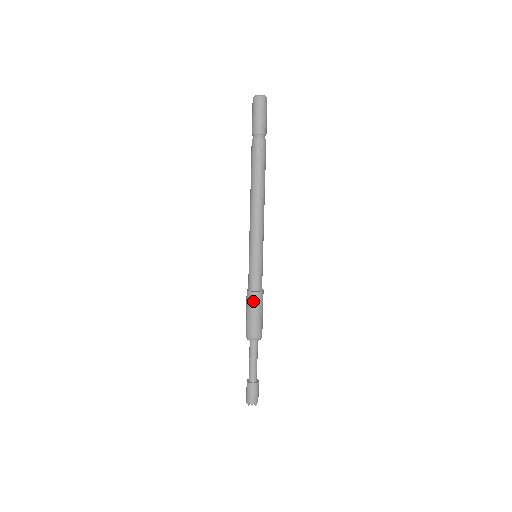
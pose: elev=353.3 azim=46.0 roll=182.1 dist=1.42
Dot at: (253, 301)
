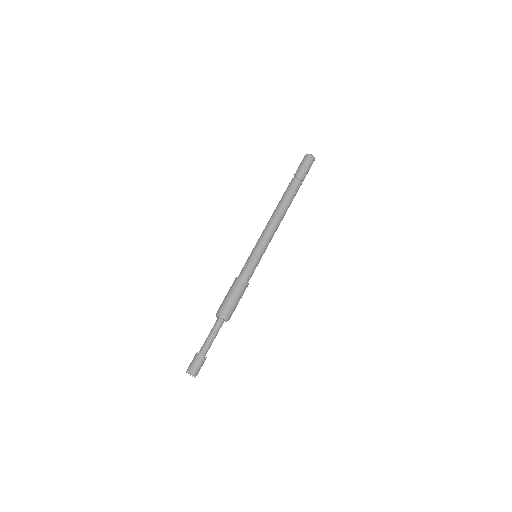
Dot at: (236, 285)
